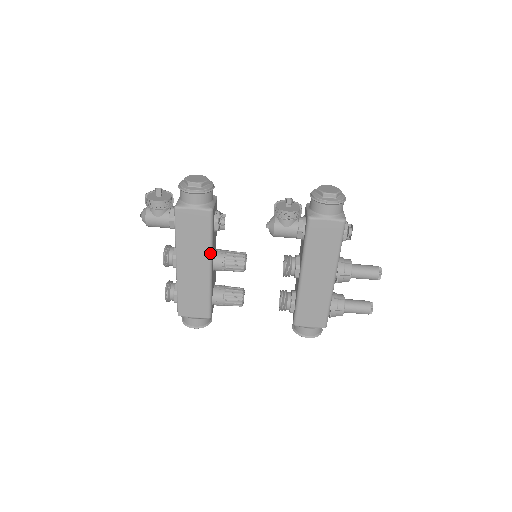
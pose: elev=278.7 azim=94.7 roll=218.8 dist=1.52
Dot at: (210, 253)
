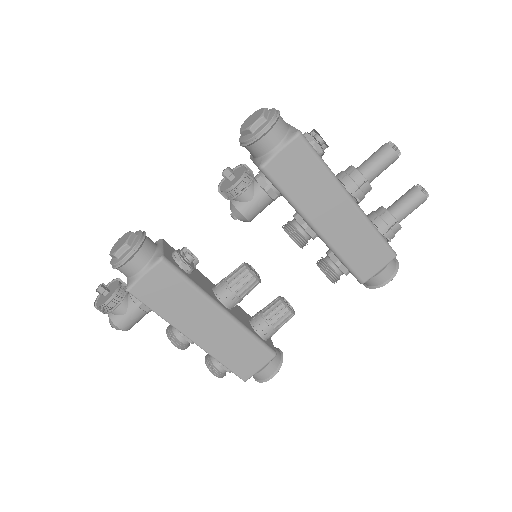
Dot at: (207, 298)
